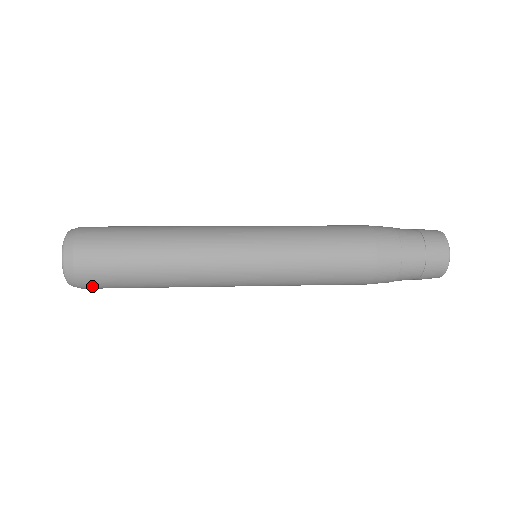
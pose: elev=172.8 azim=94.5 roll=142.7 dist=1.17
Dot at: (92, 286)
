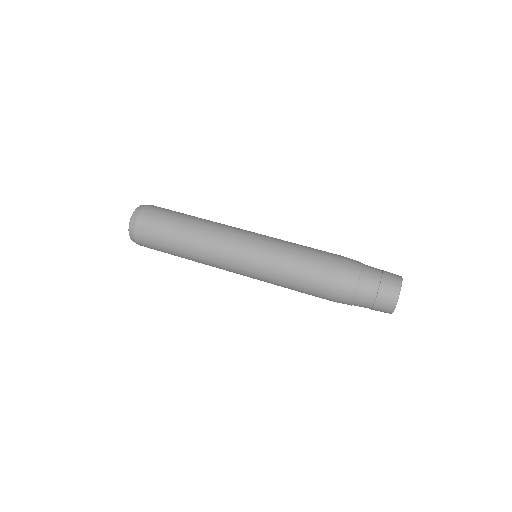
Dot at: occluded
